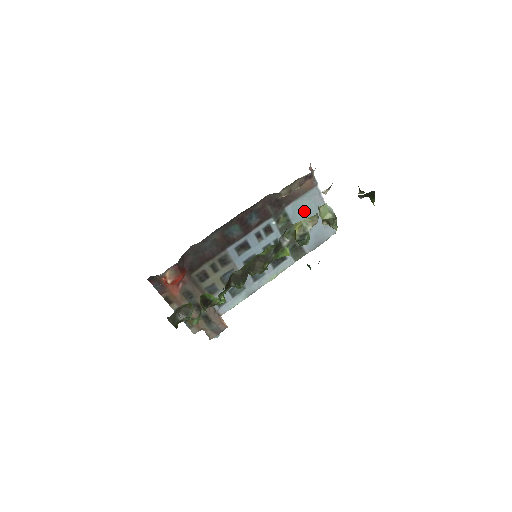
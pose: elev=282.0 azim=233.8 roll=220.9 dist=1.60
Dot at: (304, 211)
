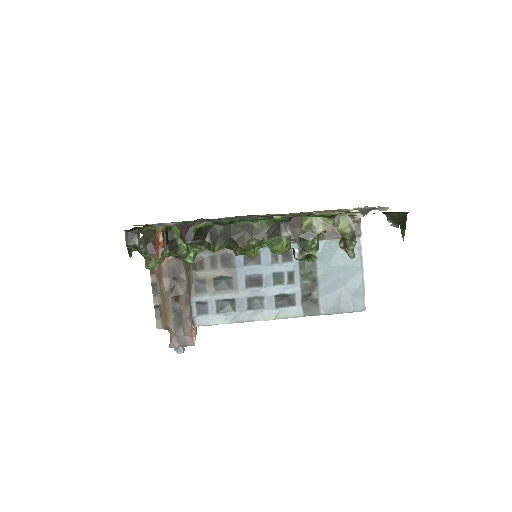
Dot at: (336, 259)
